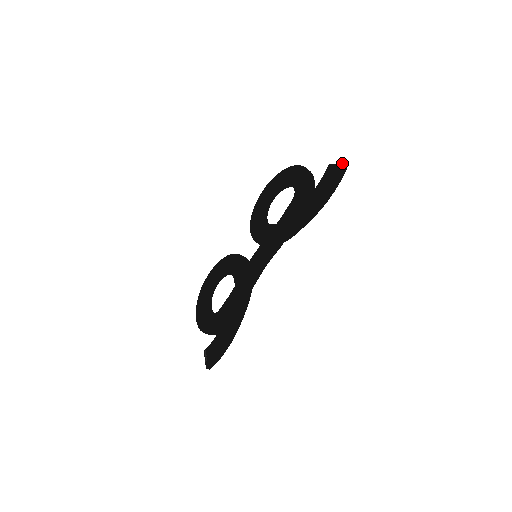
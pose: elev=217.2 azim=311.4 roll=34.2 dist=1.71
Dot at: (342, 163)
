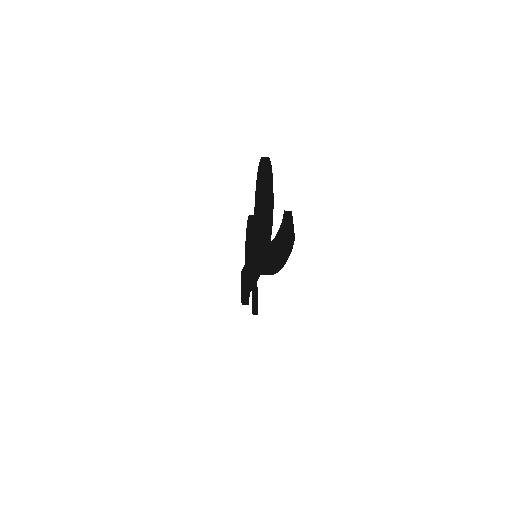
Dot at: (286, 234)
